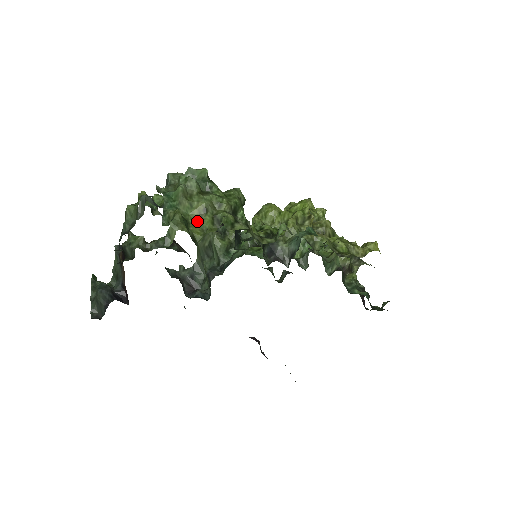
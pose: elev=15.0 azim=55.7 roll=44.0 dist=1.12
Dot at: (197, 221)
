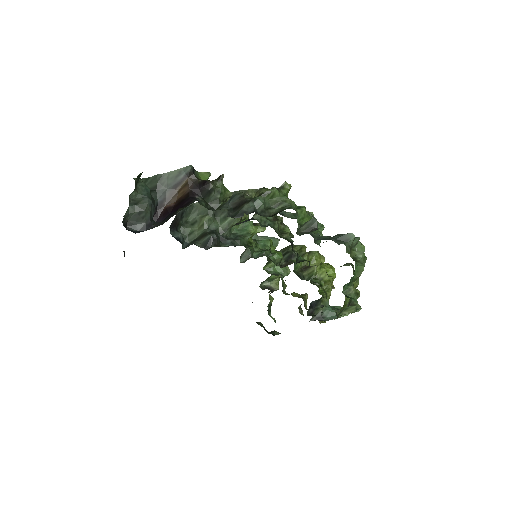
Dot at: occluded
